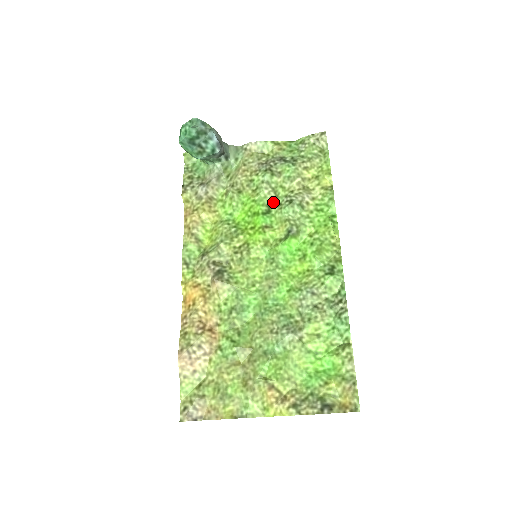
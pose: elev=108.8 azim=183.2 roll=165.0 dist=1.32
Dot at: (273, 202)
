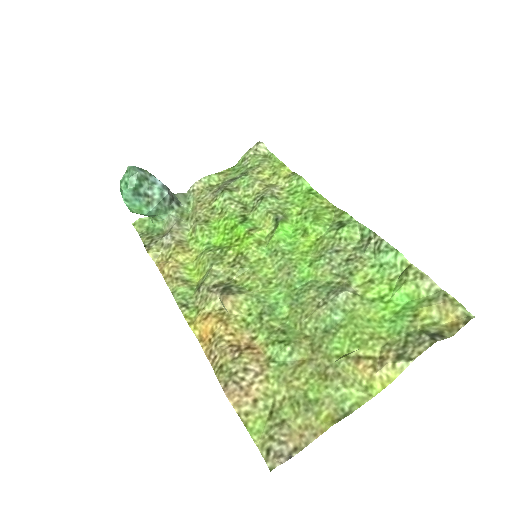
Dot at: (245, 211)
